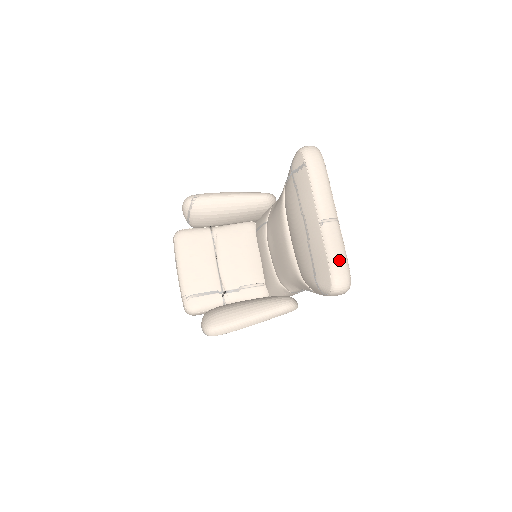
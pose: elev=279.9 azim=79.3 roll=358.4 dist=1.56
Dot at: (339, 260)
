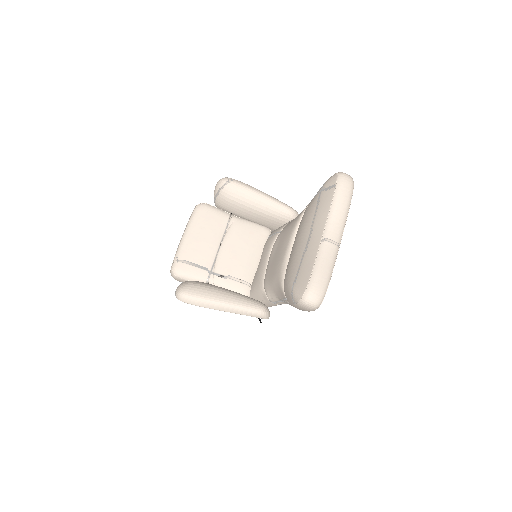
Dot at: (322, 277)
